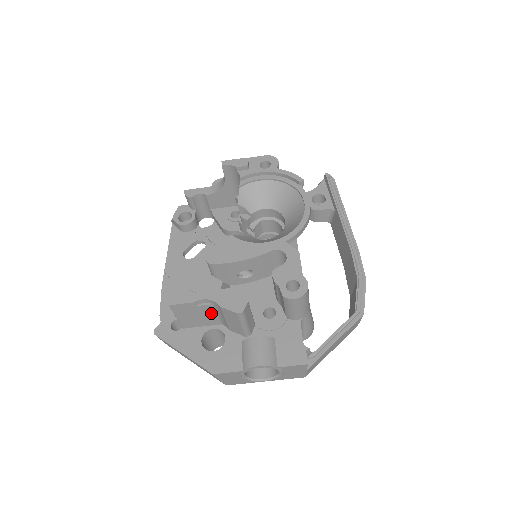
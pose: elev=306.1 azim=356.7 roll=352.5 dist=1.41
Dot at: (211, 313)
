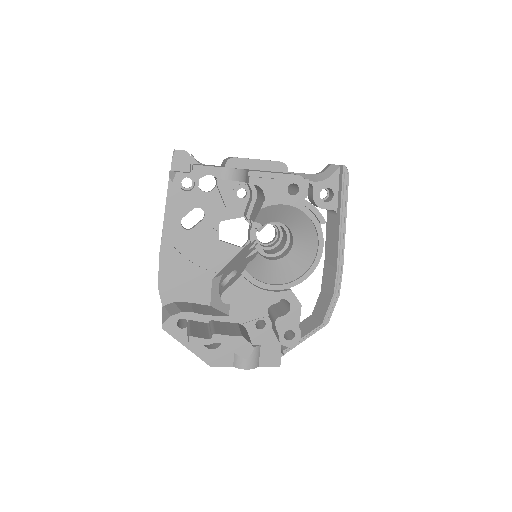
Dot at: occluded
